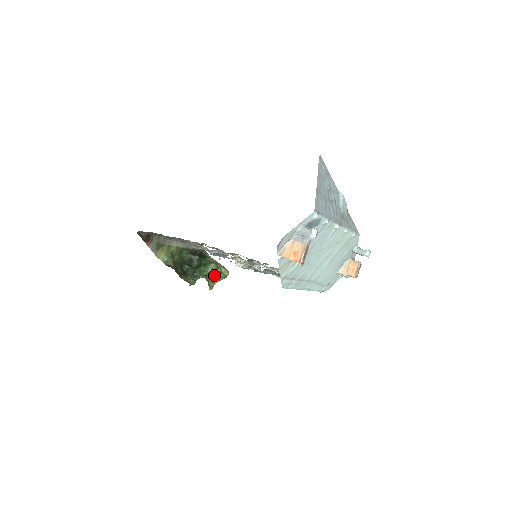
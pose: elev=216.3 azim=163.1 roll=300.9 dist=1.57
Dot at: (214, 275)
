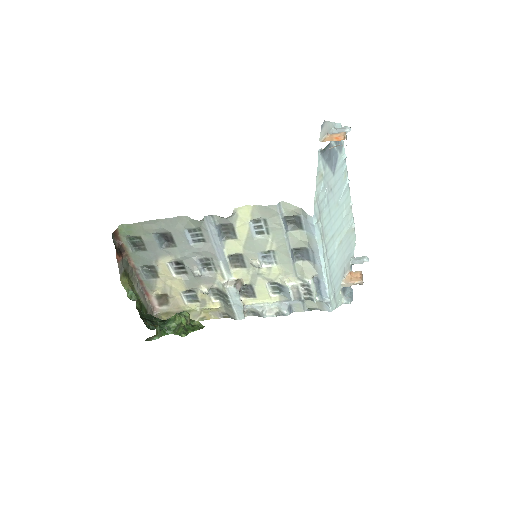
Dot at: (186, 326)
